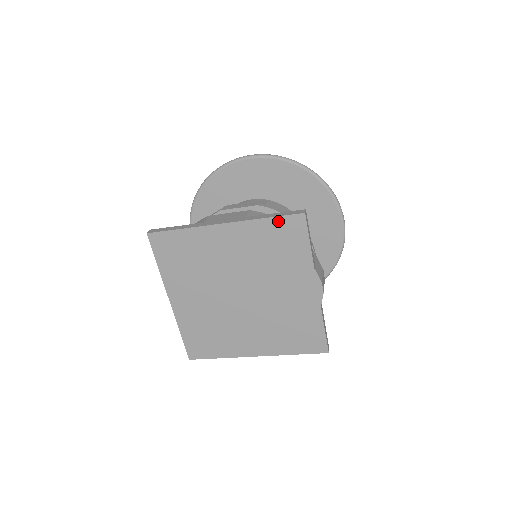
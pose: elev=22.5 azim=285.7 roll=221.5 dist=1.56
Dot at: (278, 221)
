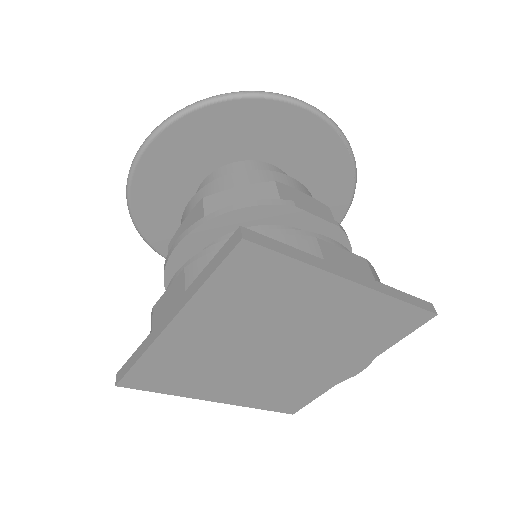
Dot at: (408, 309)
